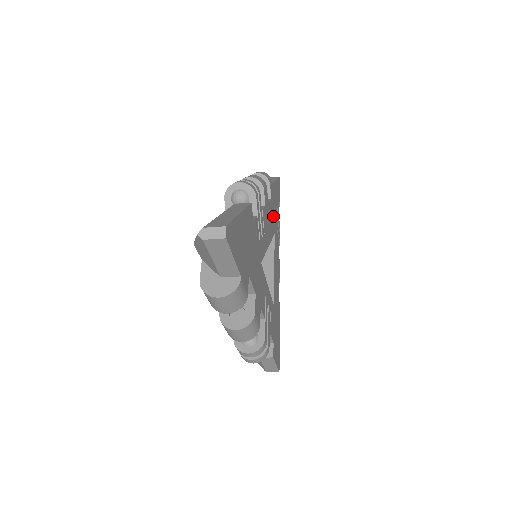
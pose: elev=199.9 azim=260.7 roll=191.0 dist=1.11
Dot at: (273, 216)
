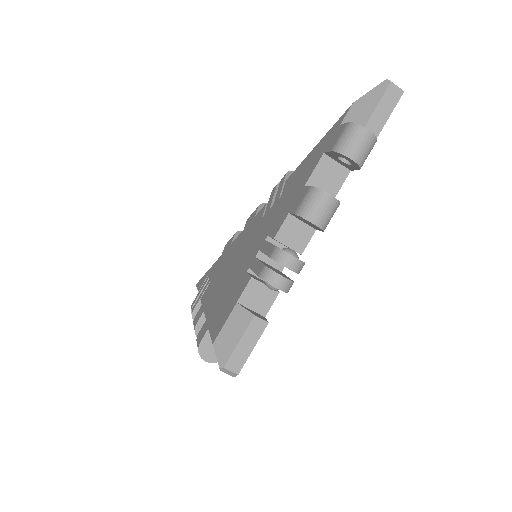
Dot at: occluded
